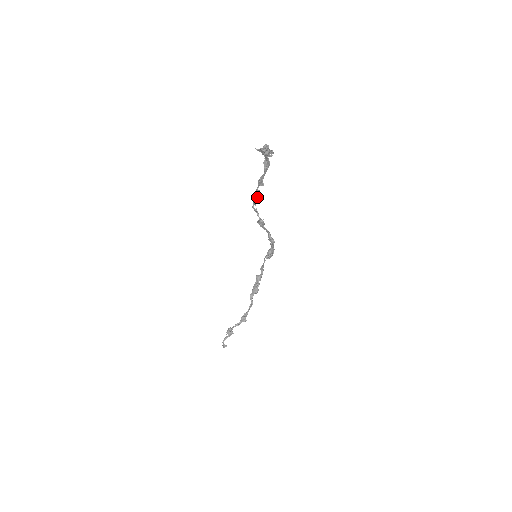
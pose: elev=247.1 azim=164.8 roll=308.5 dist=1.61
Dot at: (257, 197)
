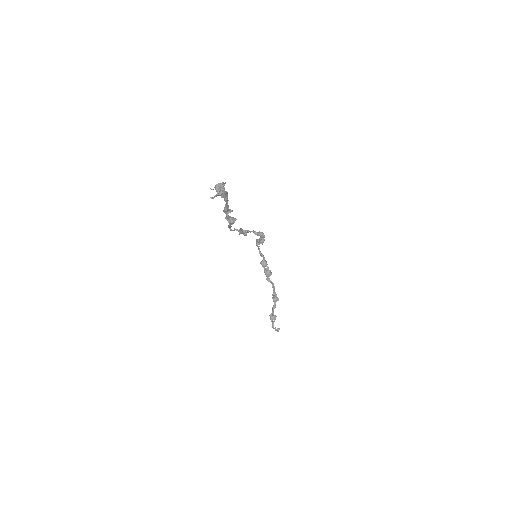
Dot at: (231, 222)
